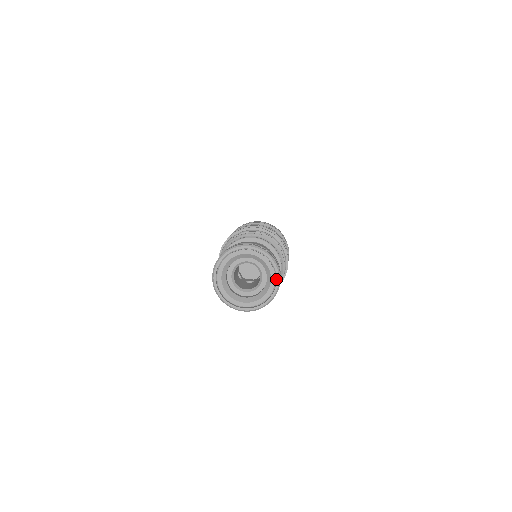
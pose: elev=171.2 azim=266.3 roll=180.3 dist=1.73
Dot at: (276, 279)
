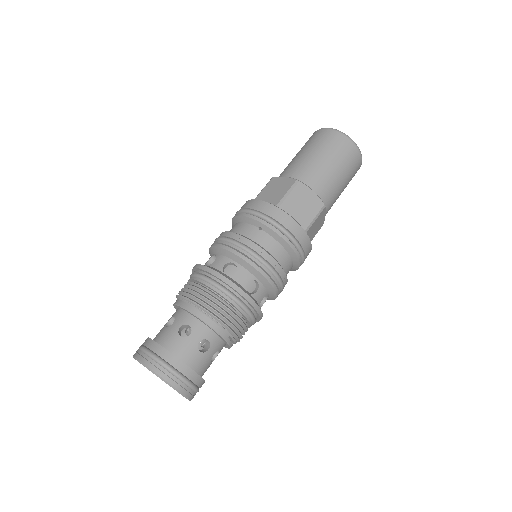
Dot at: occluded
